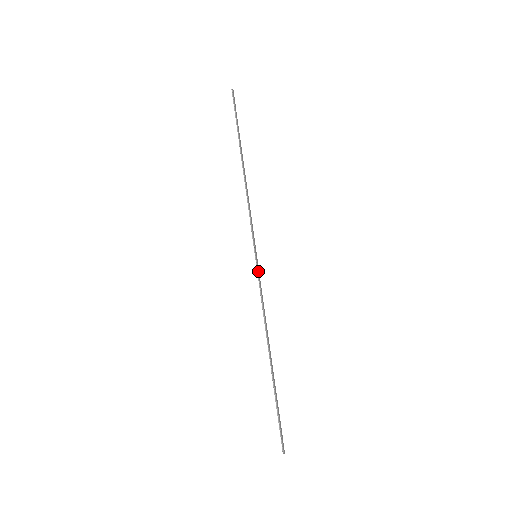
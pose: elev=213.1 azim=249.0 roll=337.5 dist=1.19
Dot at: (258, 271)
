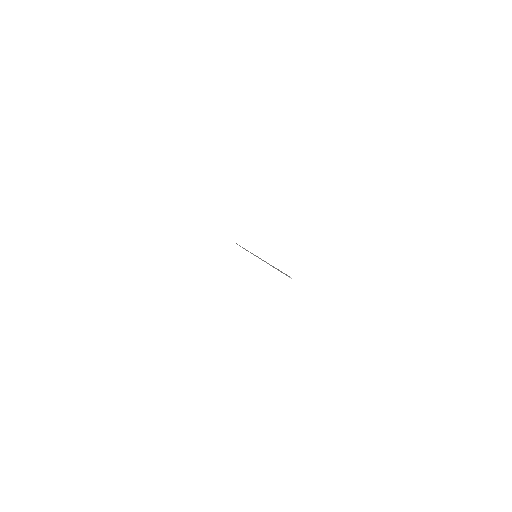
Dot at: occluded
